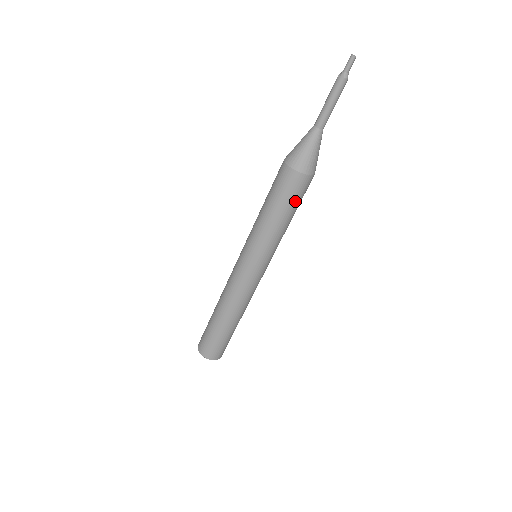
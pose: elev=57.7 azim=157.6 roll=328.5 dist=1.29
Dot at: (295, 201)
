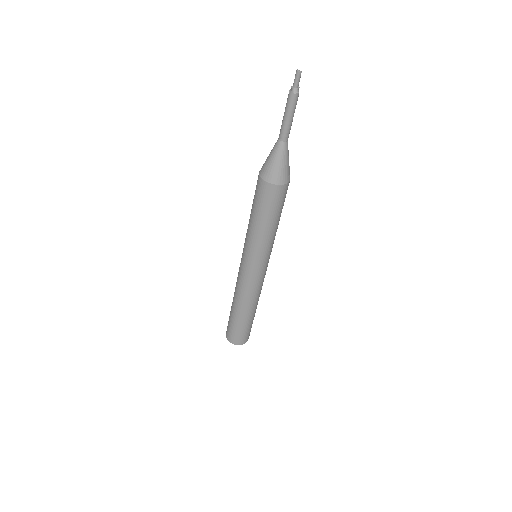
Dot at: (277, 208)
